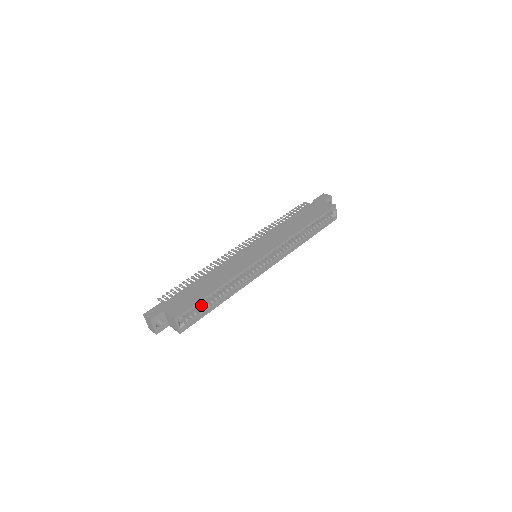
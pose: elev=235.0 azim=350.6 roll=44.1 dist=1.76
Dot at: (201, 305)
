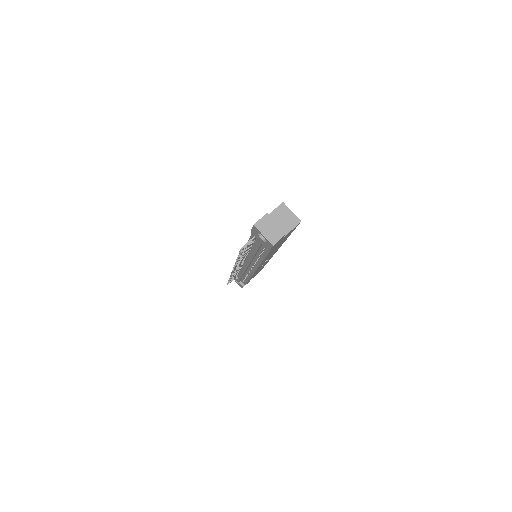
Dot at: occluded
